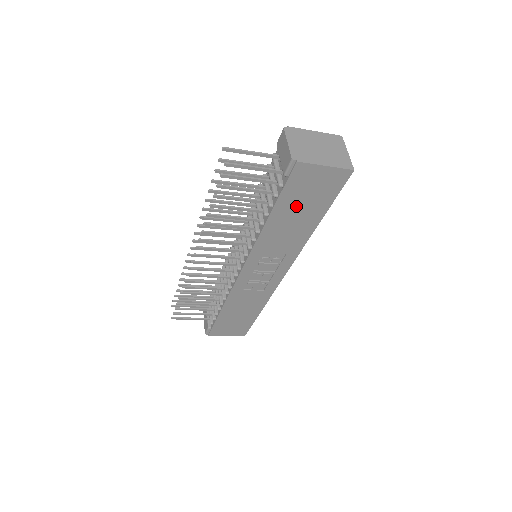
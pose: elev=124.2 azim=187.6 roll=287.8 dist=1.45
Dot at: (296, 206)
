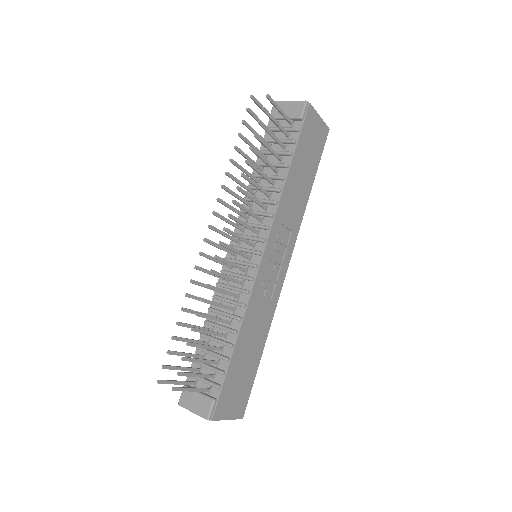
Dot at: (304, 159)
